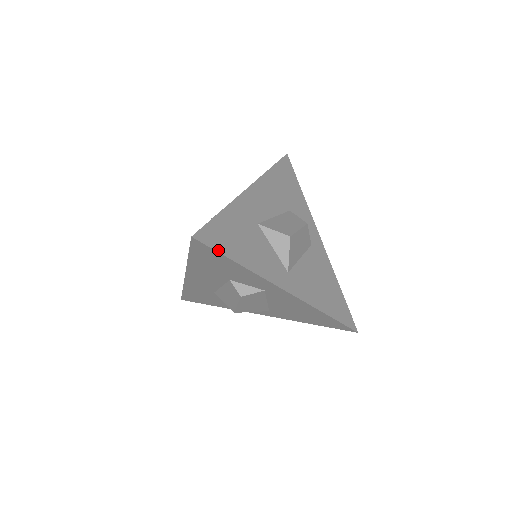
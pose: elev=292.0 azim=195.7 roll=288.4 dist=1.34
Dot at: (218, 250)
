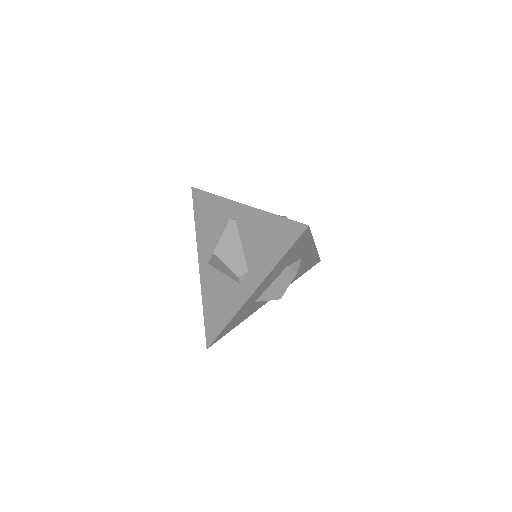
Dot at: (309, 231)
